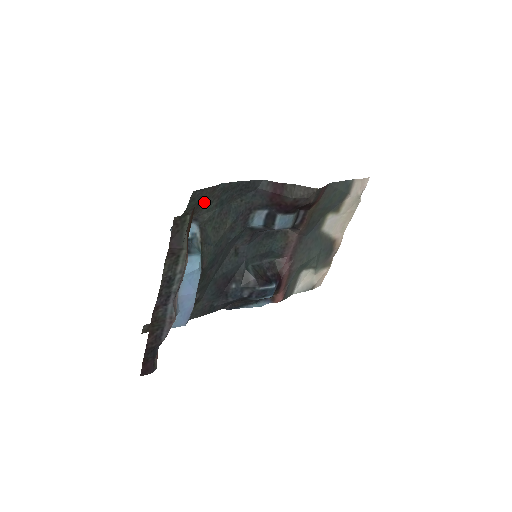
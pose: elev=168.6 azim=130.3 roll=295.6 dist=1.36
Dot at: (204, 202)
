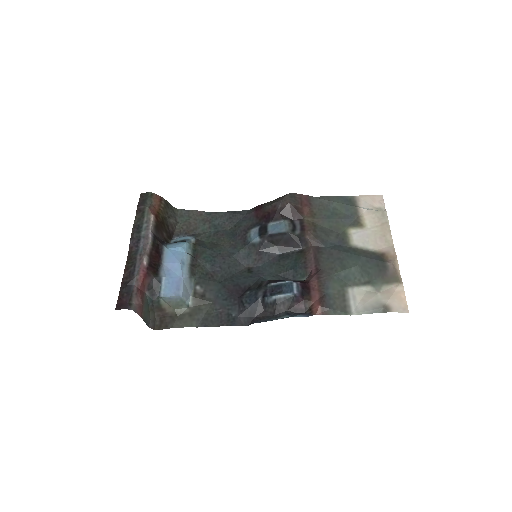
Dot at: (196, 223)
